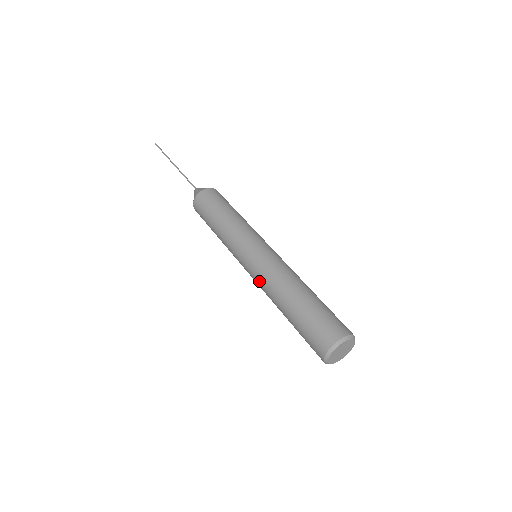
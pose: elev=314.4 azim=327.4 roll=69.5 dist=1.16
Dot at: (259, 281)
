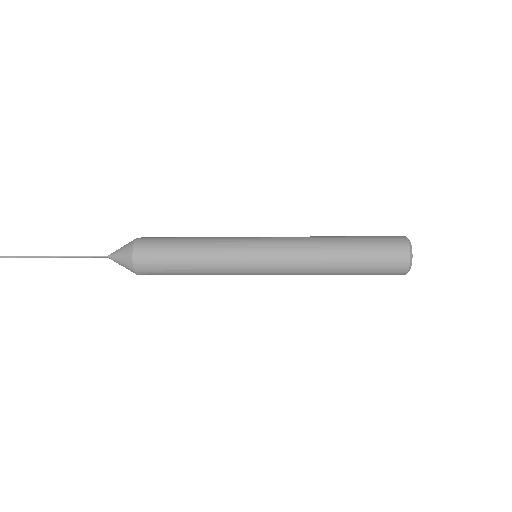
Dot at: (293, 250)
